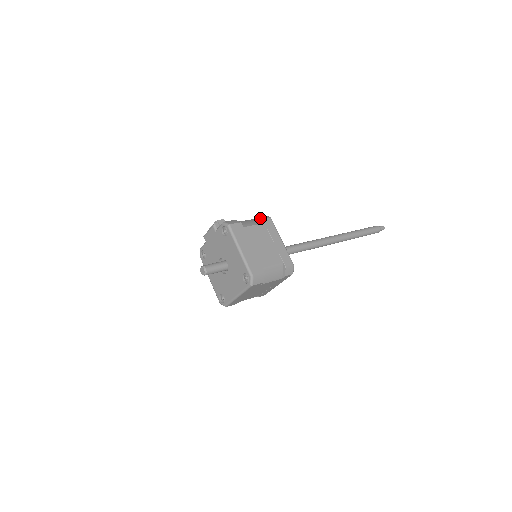
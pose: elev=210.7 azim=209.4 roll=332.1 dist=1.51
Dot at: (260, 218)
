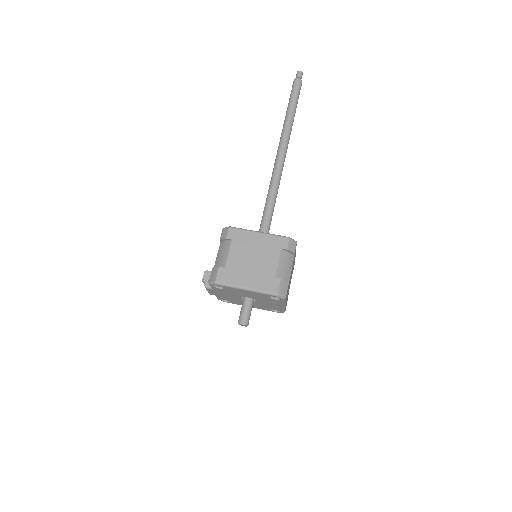
Dot at: (224, 239)
